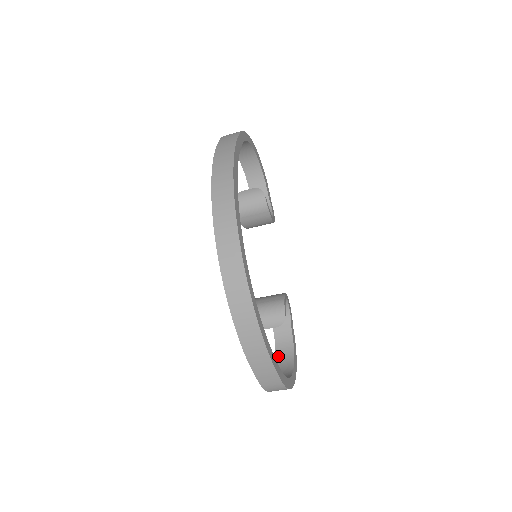
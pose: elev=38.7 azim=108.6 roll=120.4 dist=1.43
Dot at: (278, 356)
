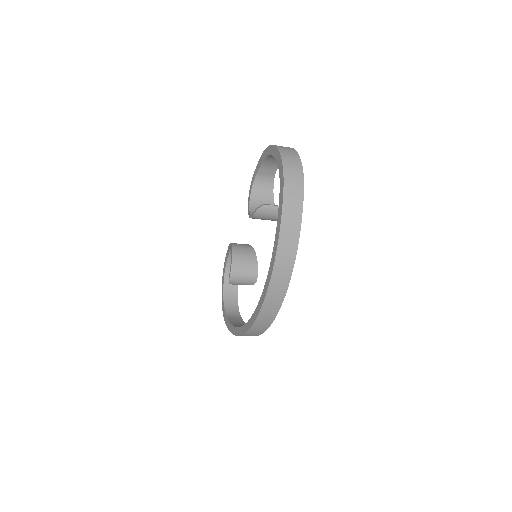
Dot at: (227, 274)
